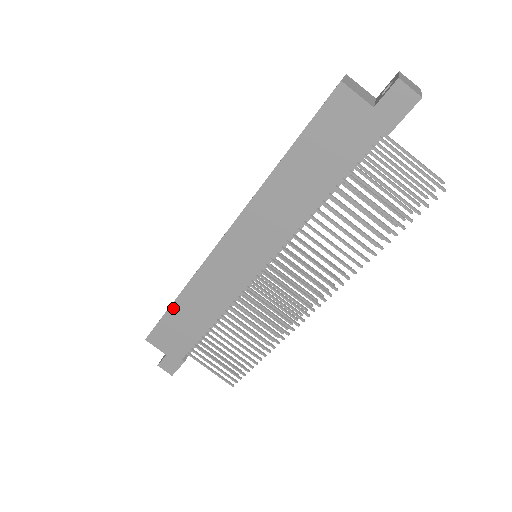
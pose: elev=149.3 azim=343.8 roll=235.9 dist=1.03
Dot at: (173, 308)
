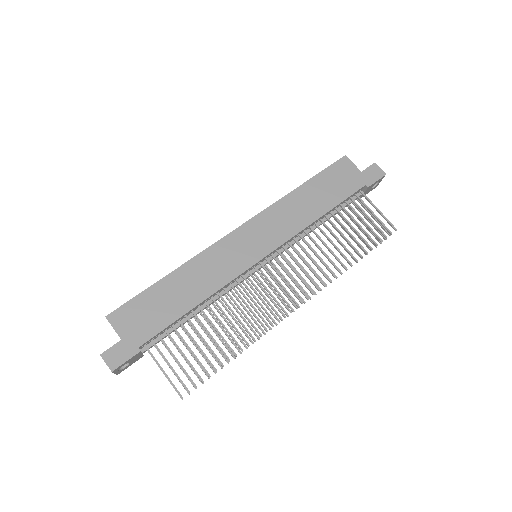
Dot at: (162, 282)
